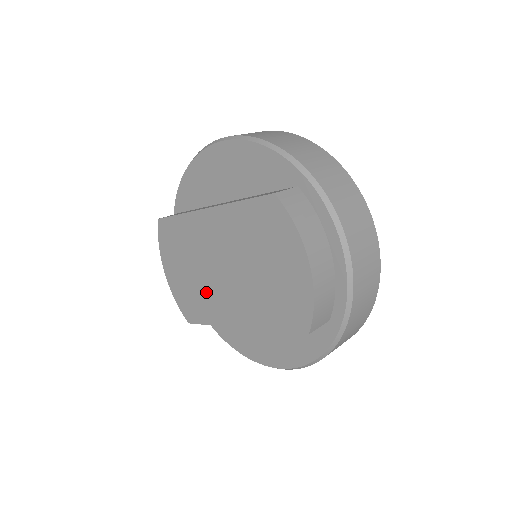
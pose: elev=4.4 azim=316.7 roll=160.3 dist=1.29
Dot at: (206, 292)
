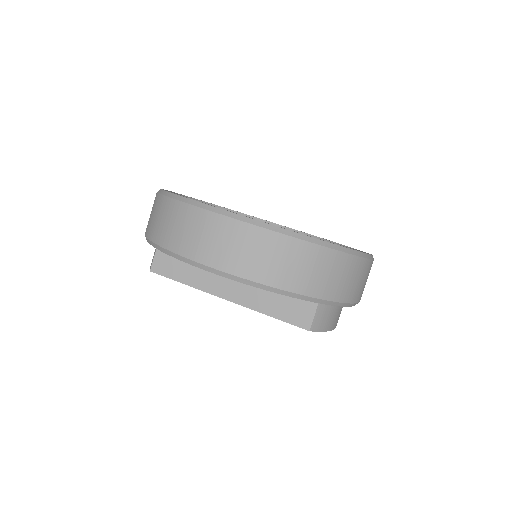
Dot at: occluded
